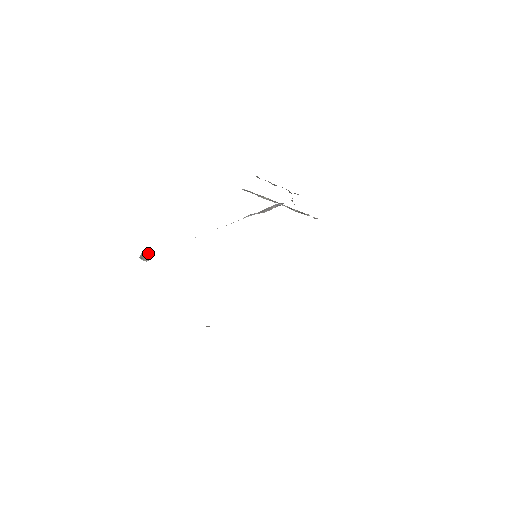
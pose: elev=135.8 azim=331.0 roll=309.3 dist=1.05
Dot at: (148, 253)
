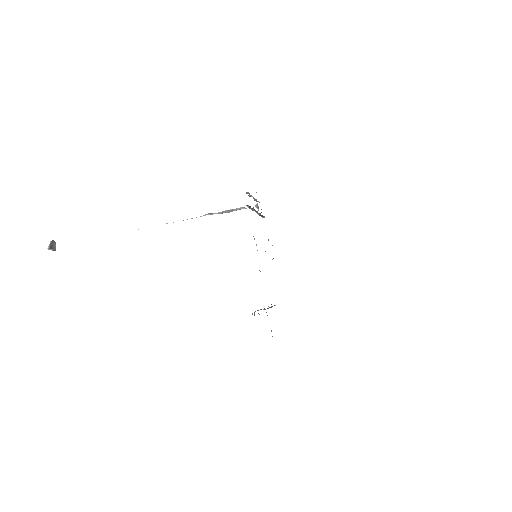
Dot at: (54, 242)
